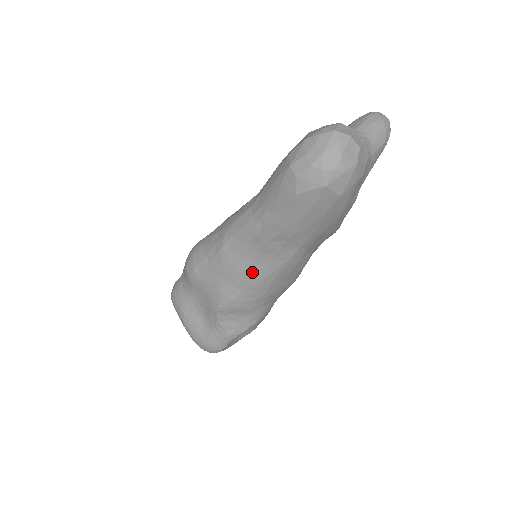
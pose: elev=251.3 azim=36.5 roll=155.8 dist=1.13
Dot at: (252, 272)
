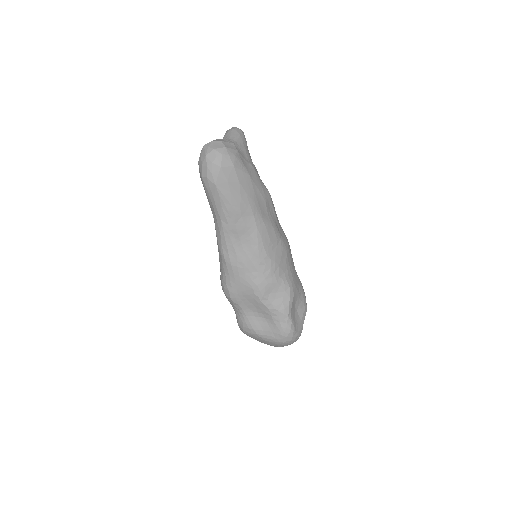
Dot at: (249, 254)
